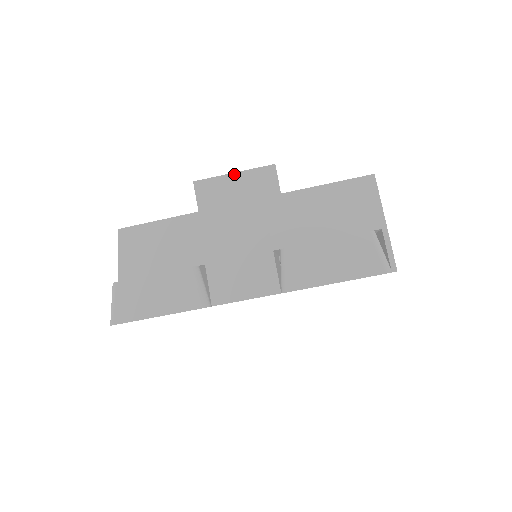
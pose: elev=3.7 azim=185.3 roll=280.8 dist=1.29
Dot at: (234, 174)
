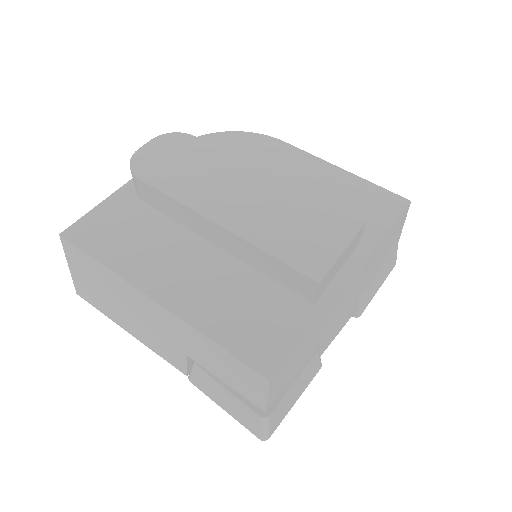
Dot at: (344, 252)
